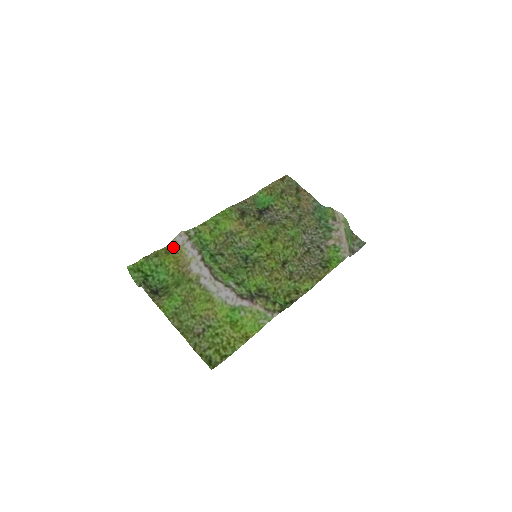
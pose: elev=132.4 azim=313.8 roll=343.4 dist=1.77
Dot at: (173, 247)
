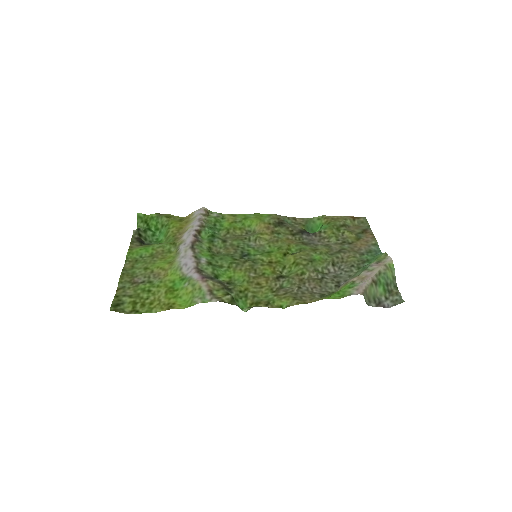
Dot at: (188, 218)
